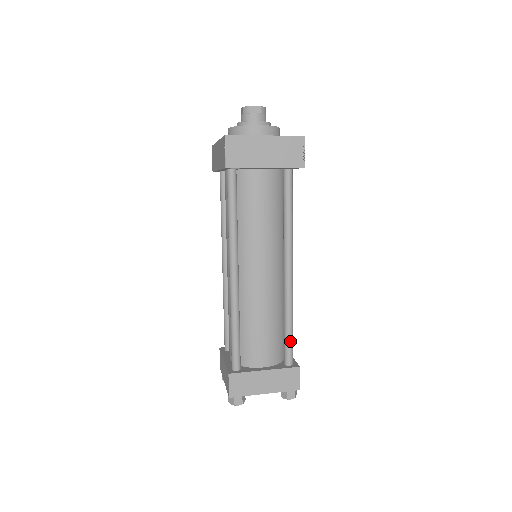
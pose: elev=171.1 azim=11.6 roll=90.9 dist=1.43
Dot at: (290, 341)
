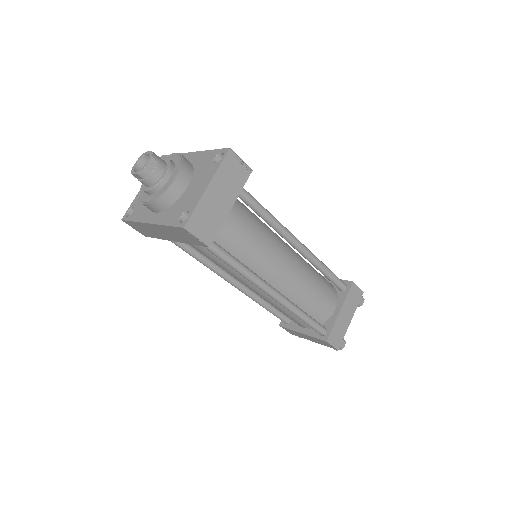
Dot at: (334, 277)
